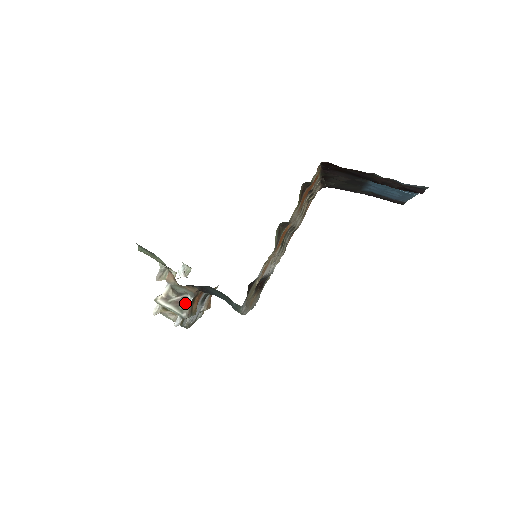
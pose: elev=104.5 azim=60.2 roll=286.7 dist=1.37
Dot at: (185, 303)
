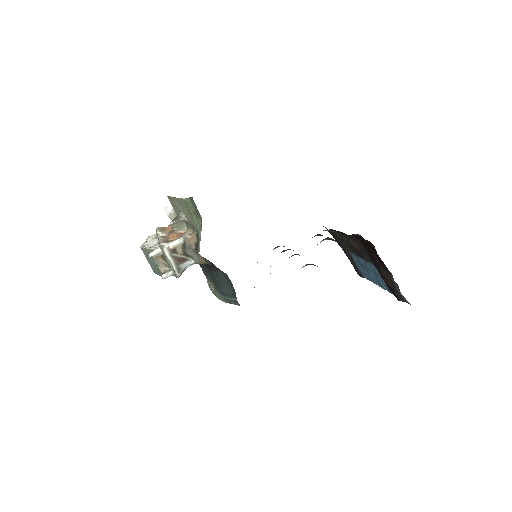
Dot at: (185, 265)
